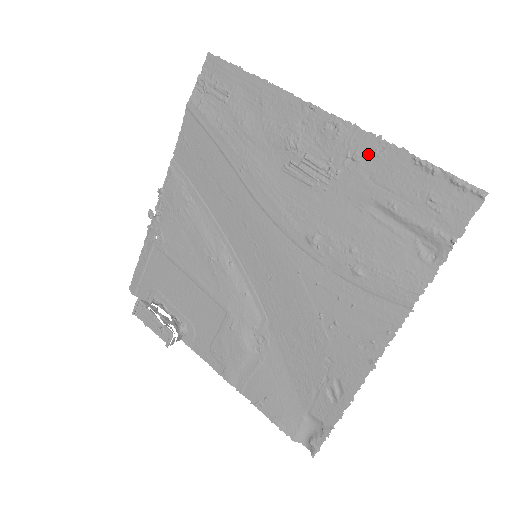
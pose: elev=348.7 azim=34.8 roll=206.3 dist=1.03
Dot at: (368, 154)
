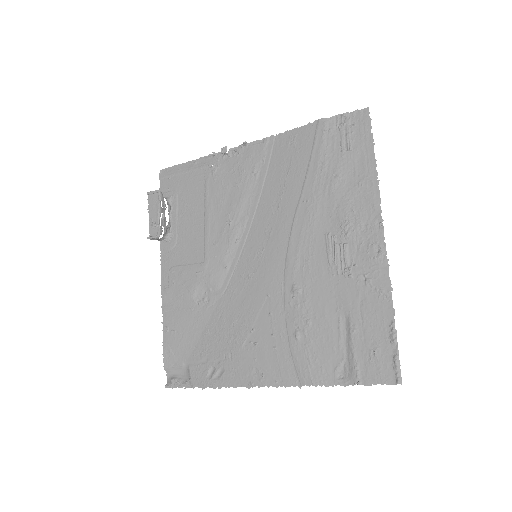
Dot at: (376, 289)
